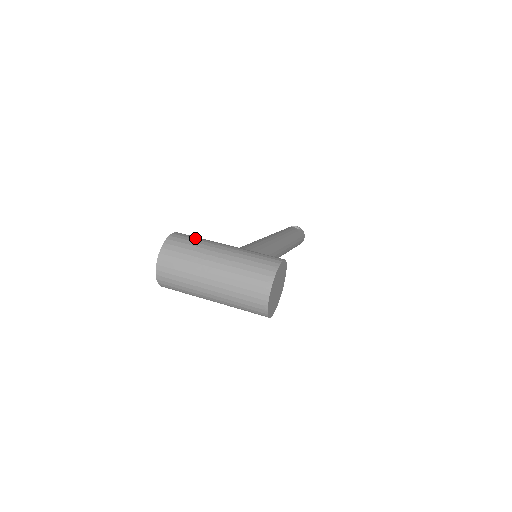
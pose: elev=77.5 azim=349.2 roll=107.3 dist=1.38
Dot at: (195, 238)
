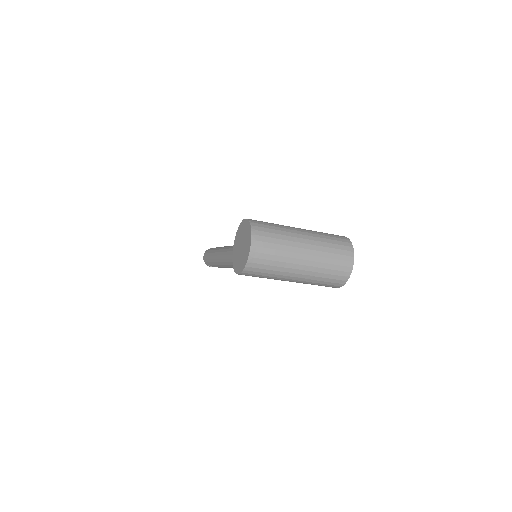
Dot at: occluded
